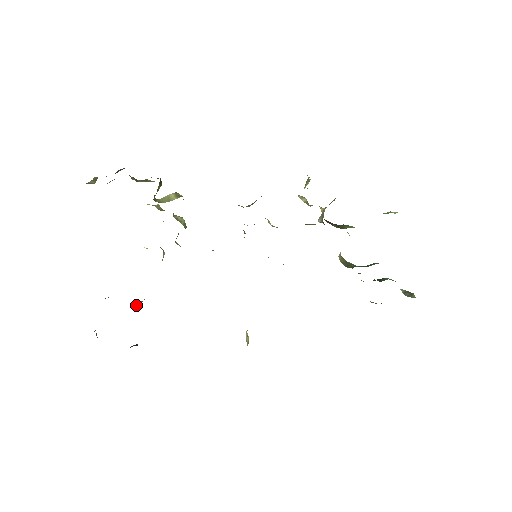
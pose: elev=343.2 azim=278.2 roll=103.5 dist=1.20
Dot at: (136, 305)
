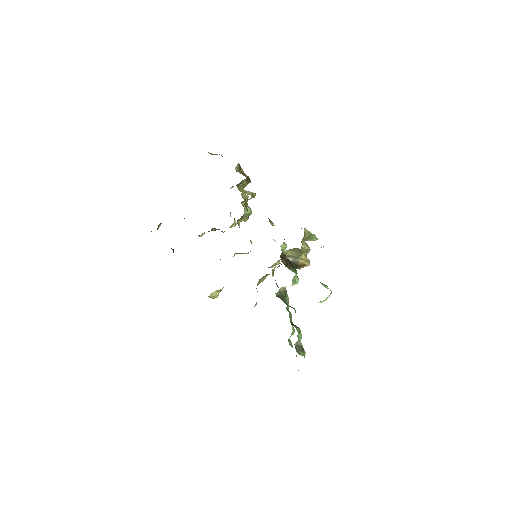
Dot at: occluded
